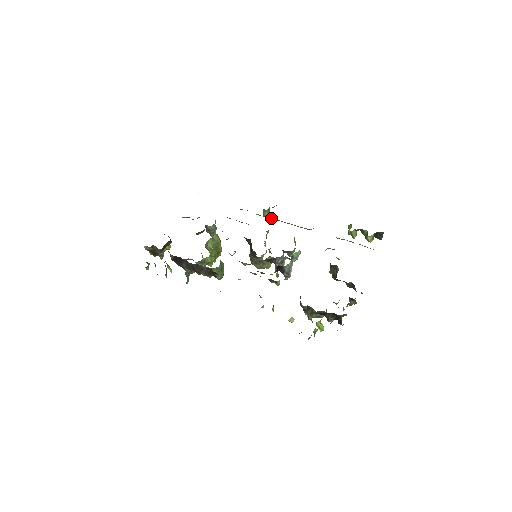
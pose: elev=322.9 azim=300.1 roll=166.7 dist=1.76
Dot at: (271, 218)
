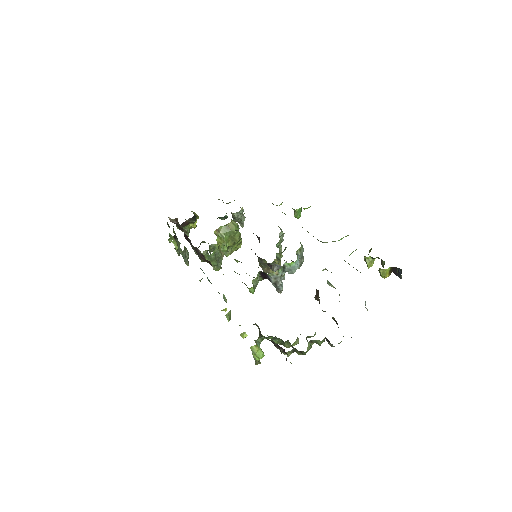
Dot at: occluded
